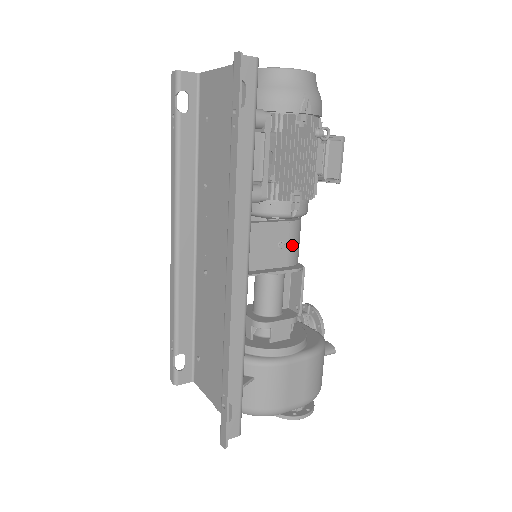
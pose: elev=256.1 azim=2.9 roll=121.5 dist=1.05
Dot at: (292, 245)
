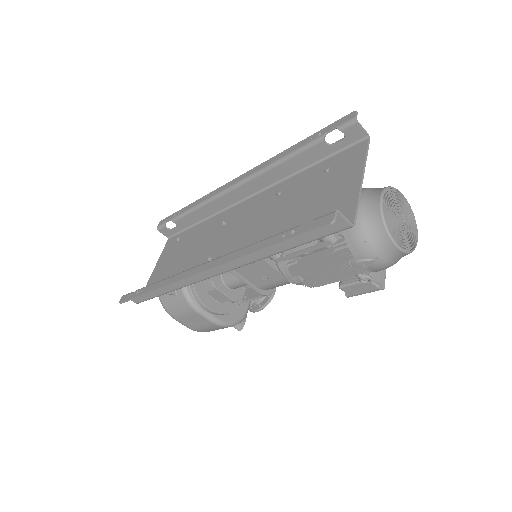
Dot at: (273, 284)
